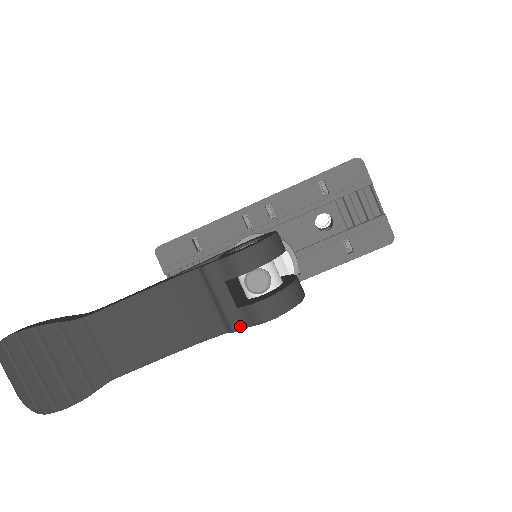
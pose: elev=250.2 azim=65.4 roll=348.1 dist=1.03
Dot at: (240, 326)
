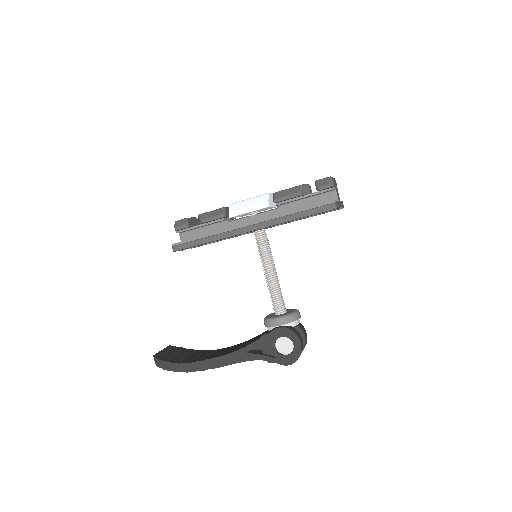
Dot at: occluded
